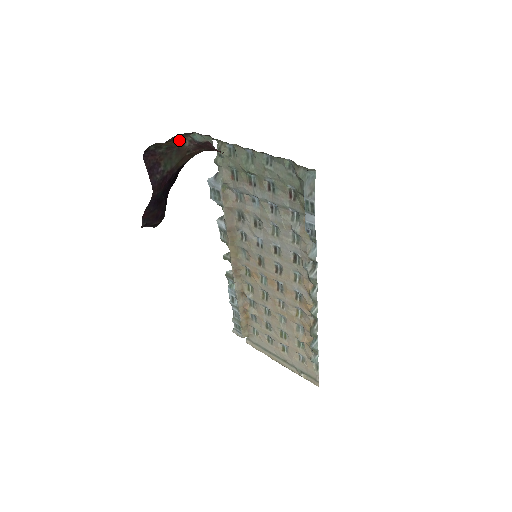
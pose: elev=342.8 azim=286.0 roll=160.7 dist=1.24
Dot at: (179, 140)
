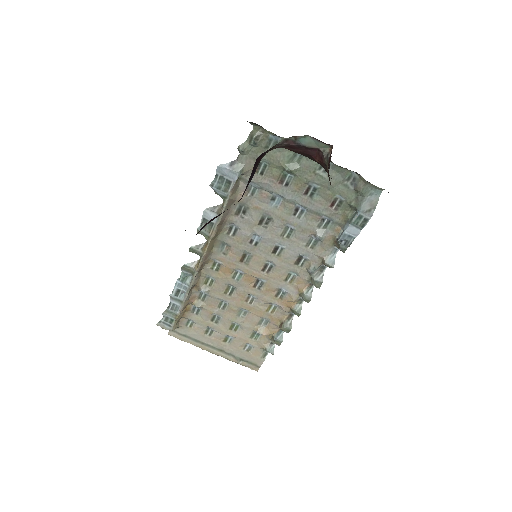
Dot at: occluded
